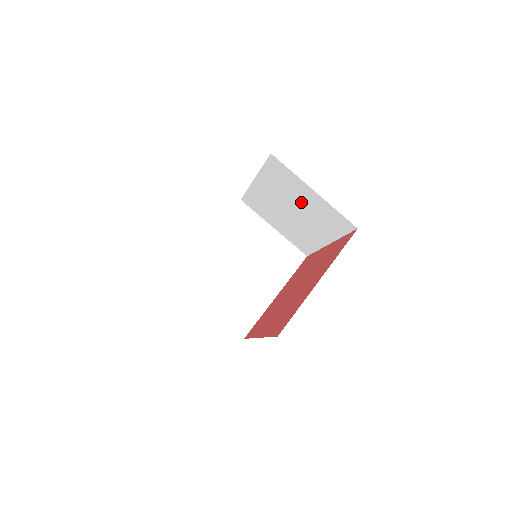
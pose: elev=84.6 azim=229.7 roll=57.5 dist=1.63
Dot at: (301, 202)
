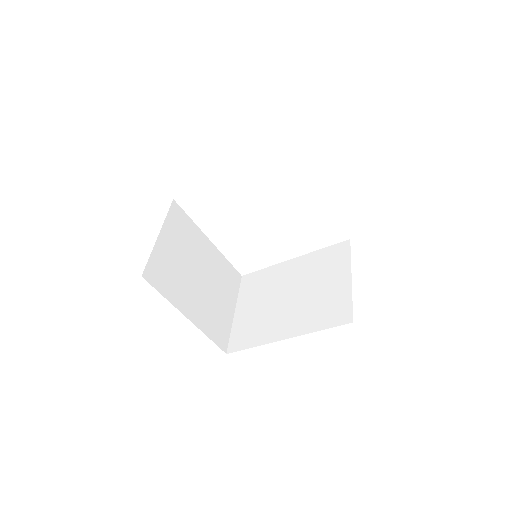
Dot at: (318, 286)
